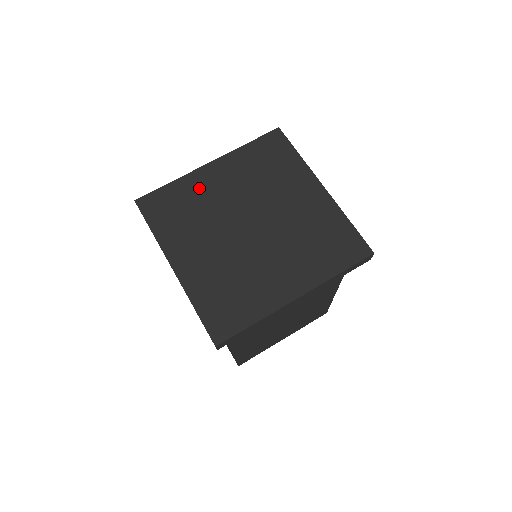
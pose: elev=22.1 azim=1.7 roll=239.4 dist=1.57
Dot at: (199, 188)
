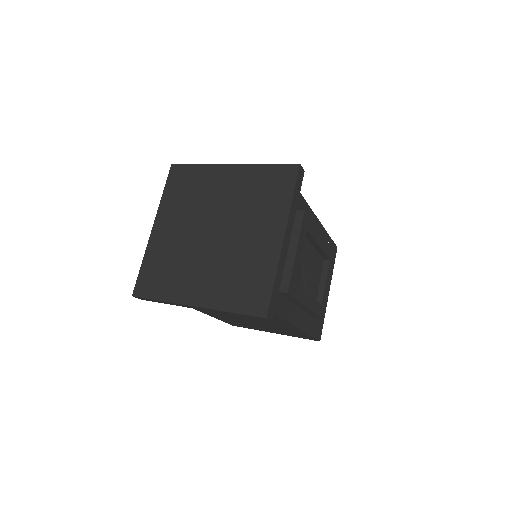
Dot at: (210, 180)
